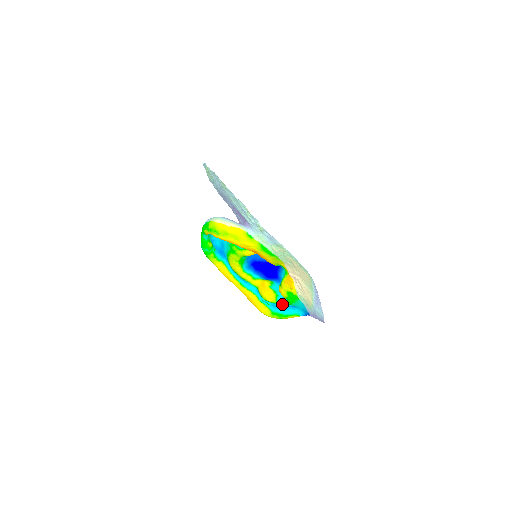
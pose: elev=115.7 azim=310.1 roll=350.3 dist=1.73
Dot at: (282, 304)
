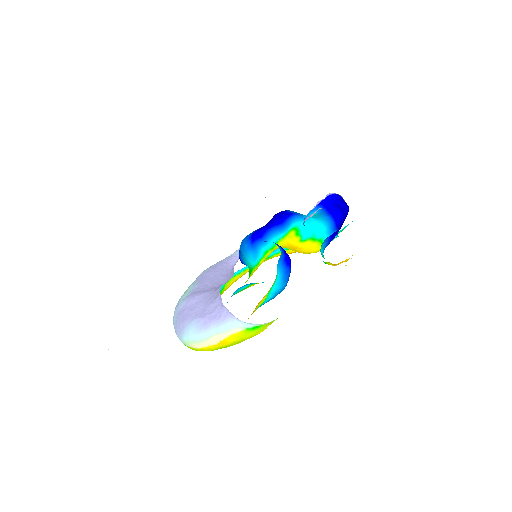
Dot at: (334, 238)
